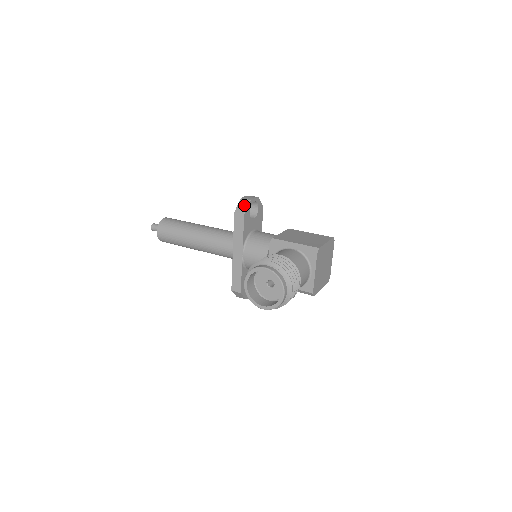
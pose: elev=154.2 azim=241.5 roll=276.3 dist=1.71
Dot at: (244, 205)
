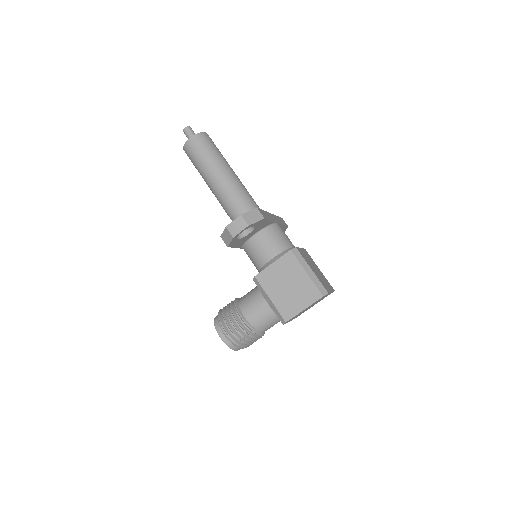
Dot at: (228, 238)
